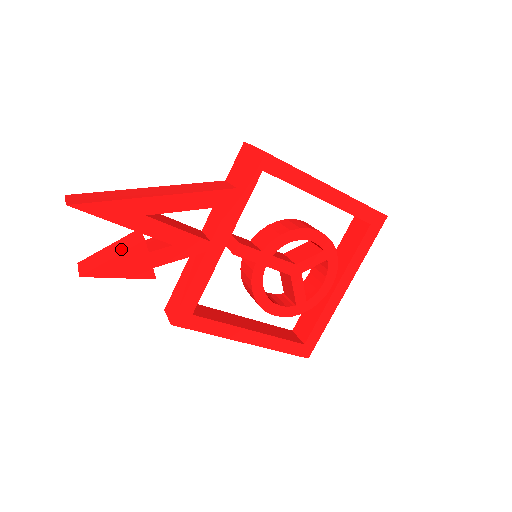
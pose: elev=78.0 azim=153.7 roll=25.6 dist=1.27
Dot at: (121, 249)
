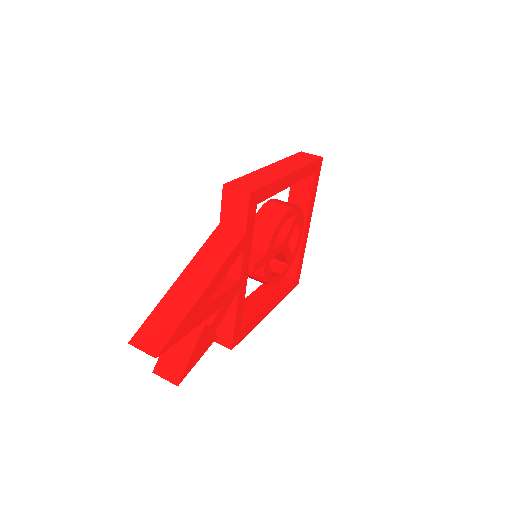
Dot at: (190, 342)
